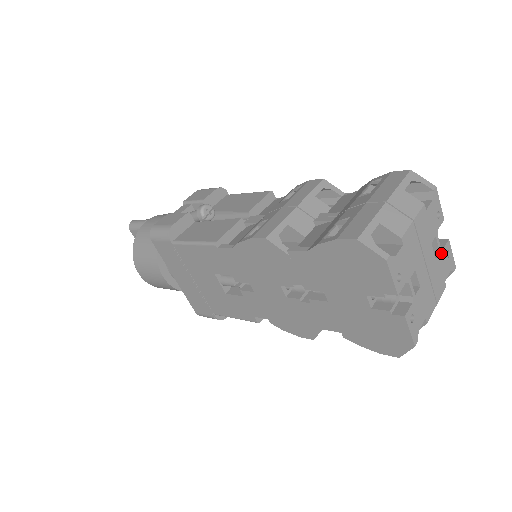
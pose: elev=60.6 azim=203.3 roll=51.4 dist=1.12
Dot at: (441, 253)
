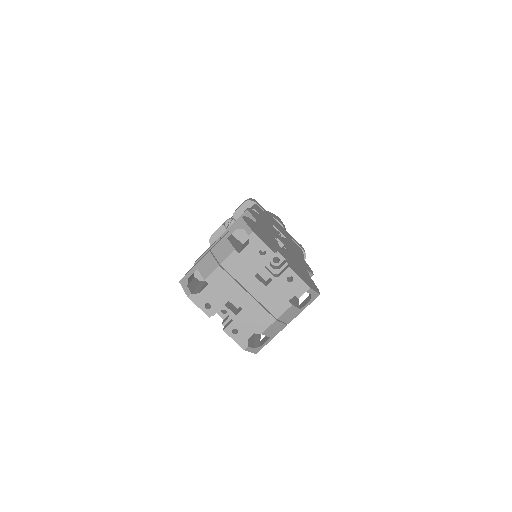
Dot at: (276, 280)
